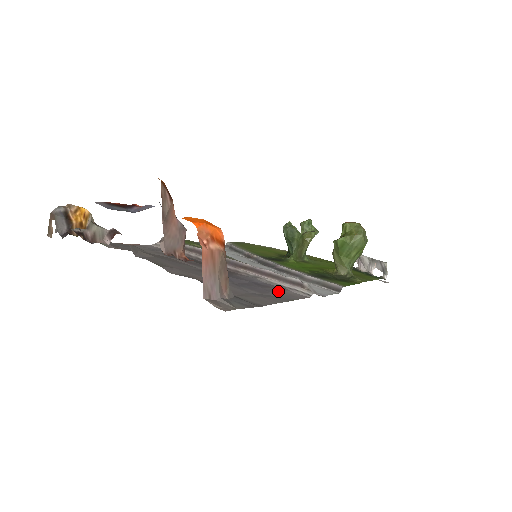
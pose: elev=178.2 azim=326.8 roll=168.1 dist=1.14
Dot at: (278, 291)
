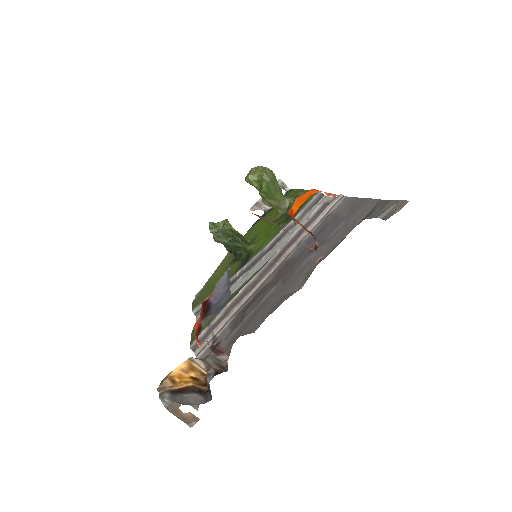
Dot at: (335, 215)
